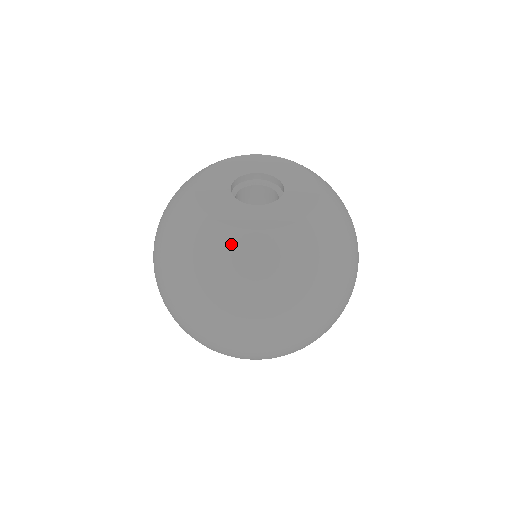
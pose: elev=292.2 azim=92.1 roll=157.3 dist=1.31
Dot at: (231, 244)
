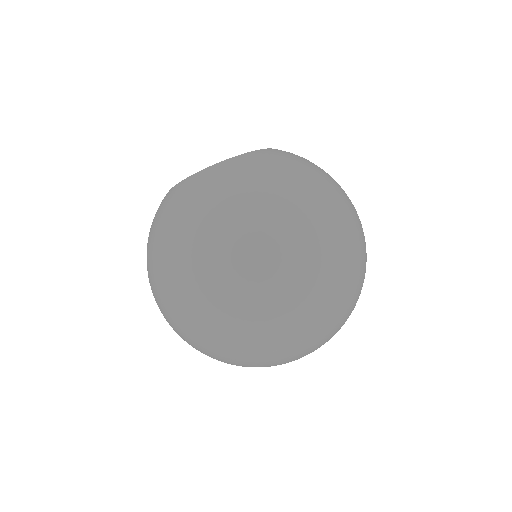
Dot at: (210, 174)
